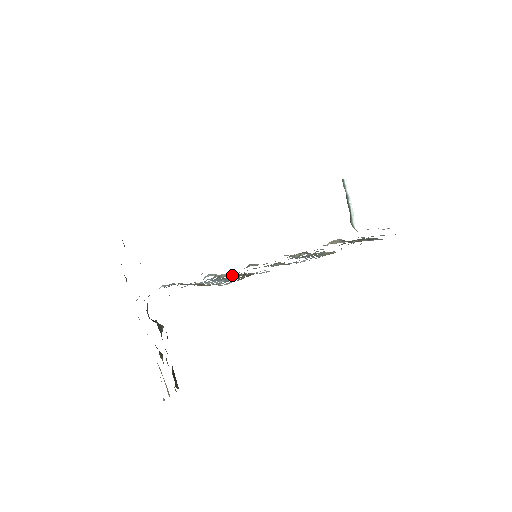
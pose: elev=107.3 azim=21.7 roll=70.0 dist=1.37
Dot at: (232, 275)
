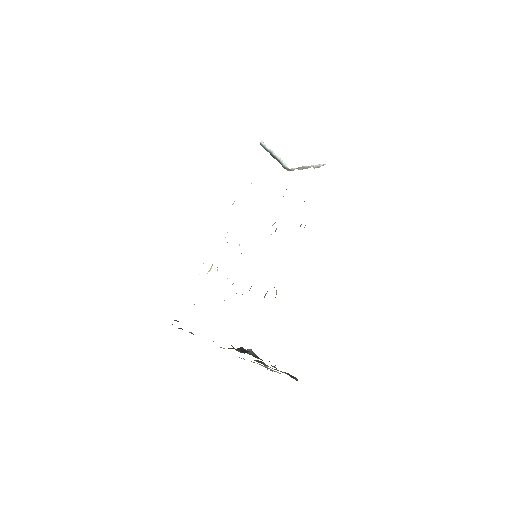
Dot at: (266, 293)
